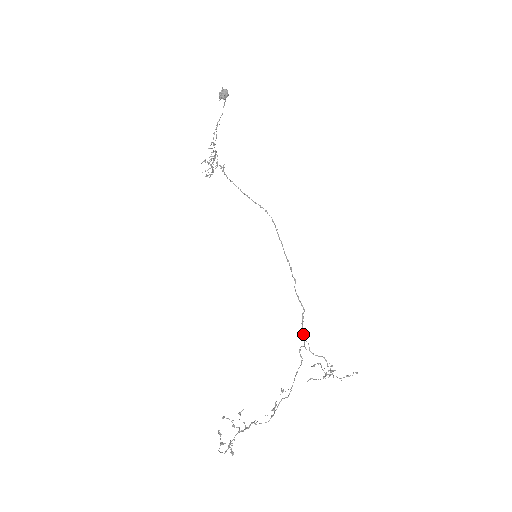
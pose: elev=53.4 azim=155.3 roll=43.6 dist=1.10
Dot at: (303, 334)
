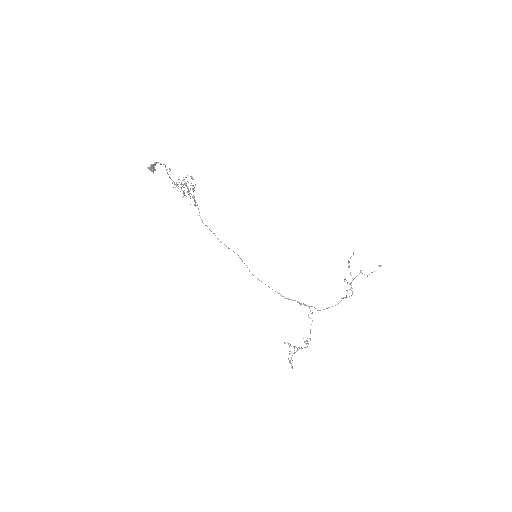
Dot at: (307, 305)
